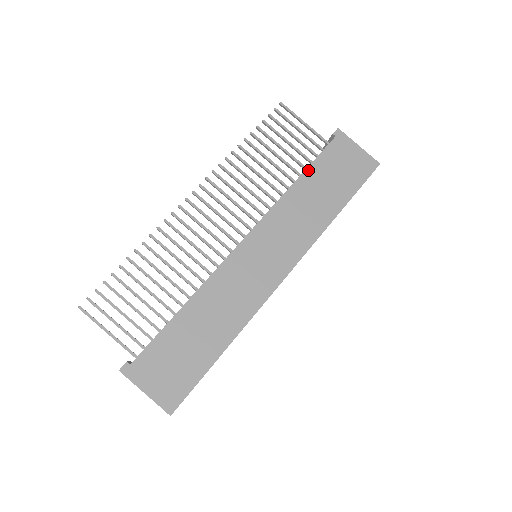
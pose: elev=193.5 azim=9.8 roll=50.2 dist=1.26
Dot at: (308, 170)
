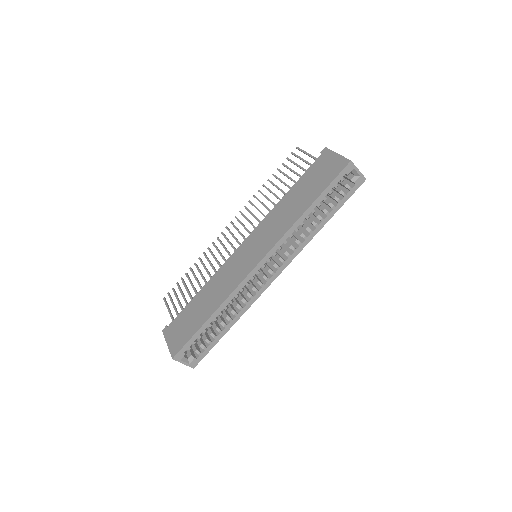
Dot at: (295, 185)
